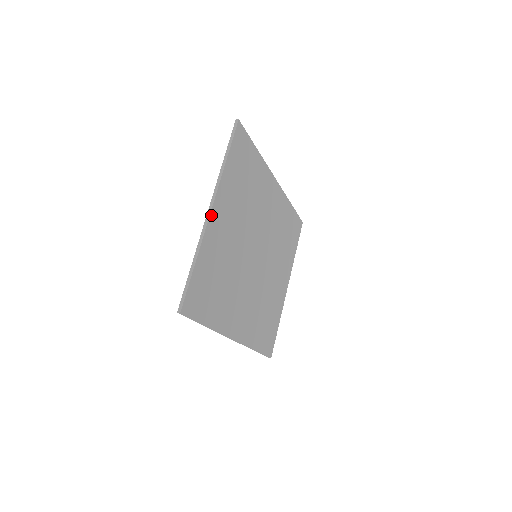
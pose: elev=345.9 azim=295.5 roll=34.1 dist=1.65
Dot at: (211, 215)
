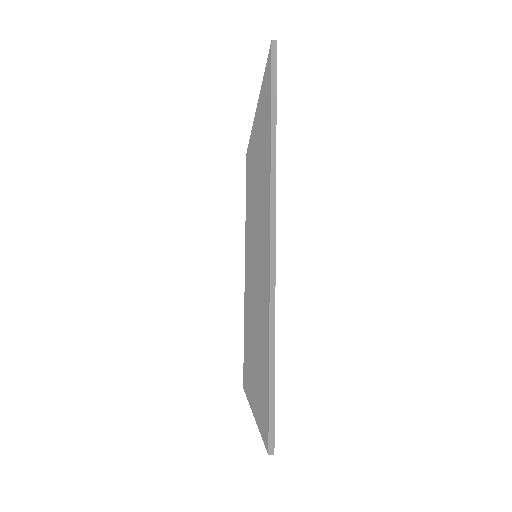
Dot at: occluded
